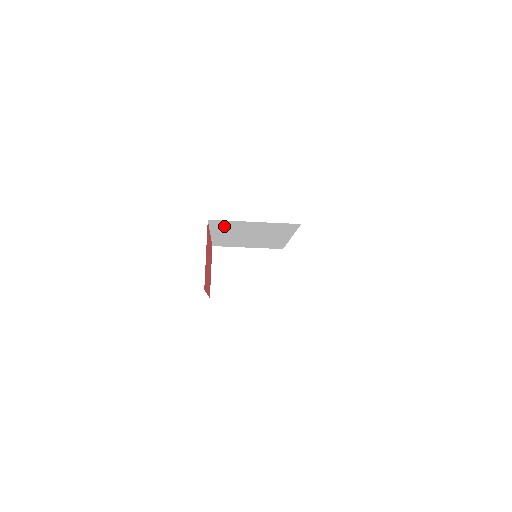
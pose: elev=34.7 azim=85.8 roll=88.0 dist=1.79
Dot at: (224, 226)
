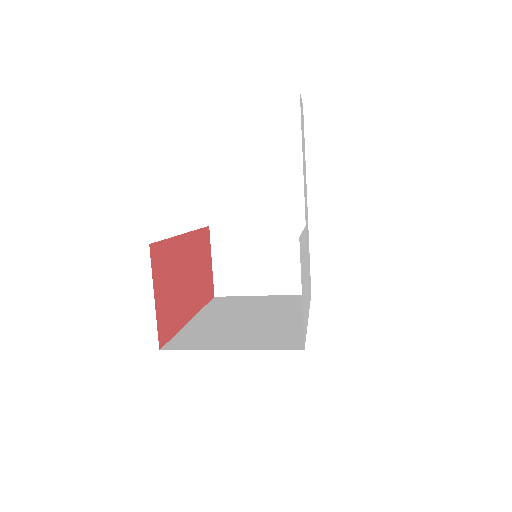
Dot at: occluded
